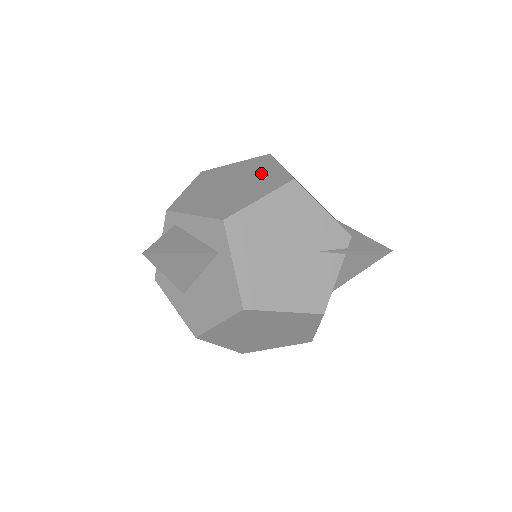
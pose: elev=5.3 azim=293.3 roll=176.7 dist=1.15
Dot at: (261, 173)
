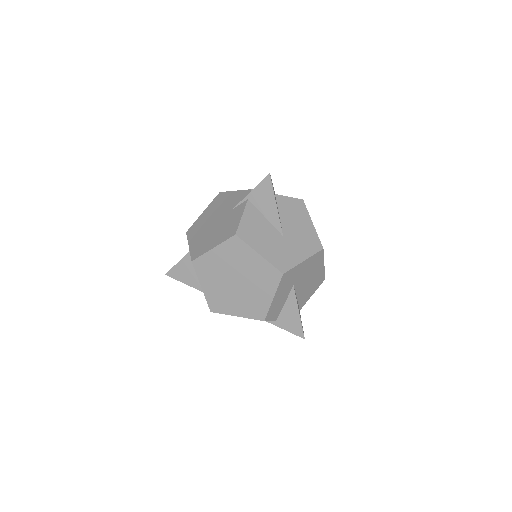
Dot at: occluded
